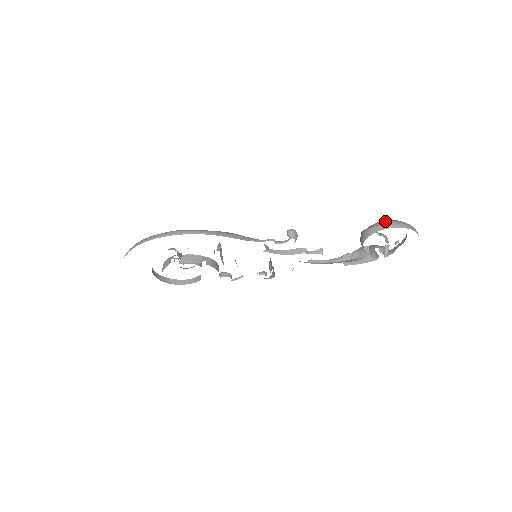
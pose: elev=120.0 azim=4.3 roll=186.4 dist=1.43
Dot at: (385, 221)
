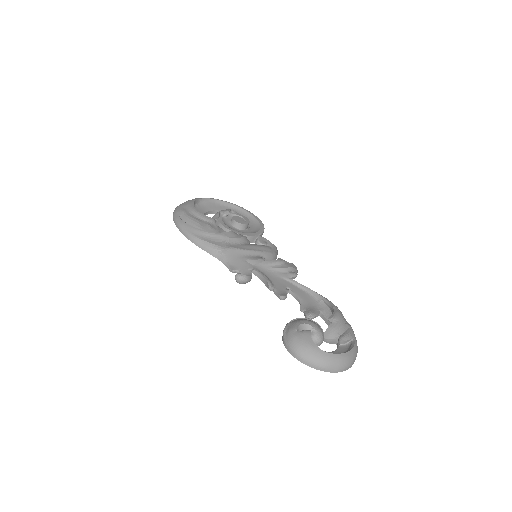
Dot at: (290, 336)
